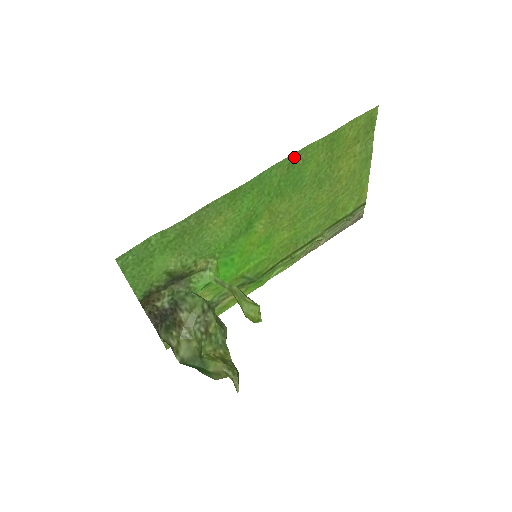
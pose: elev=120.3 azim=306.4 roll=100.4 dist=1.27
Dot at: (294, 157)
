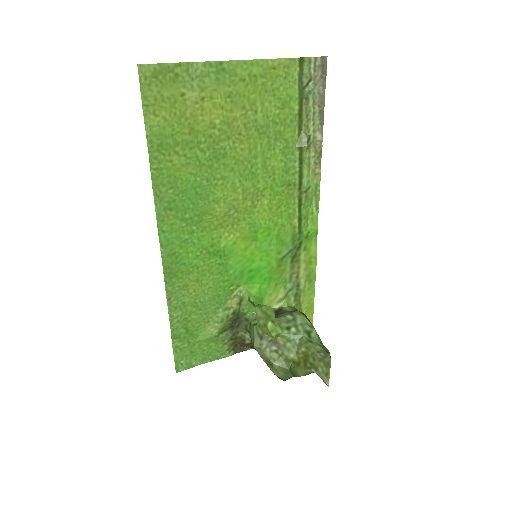
Dot at: (160, 202)
